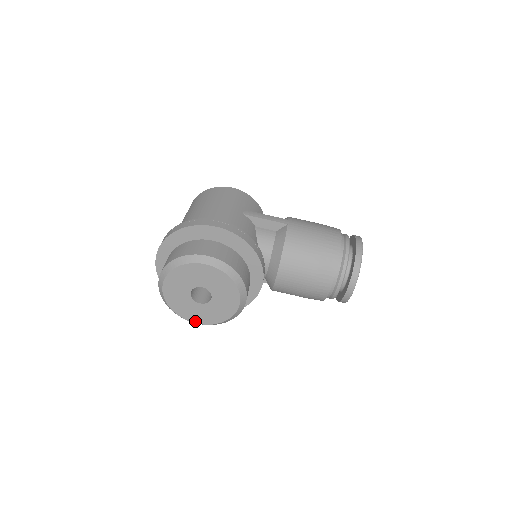
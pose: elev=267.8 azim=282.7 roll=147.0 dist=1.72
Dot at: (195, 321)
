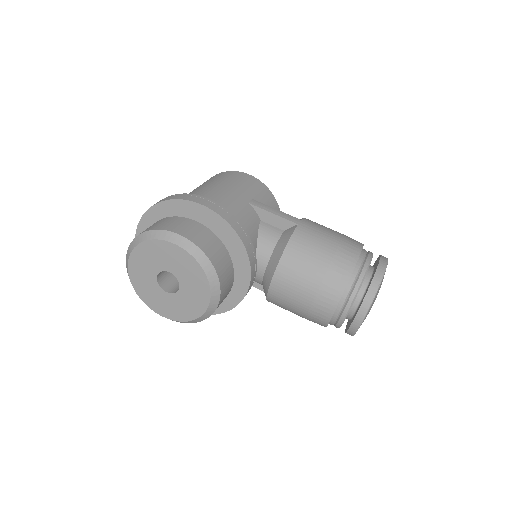
Dot at: (160, 313)
